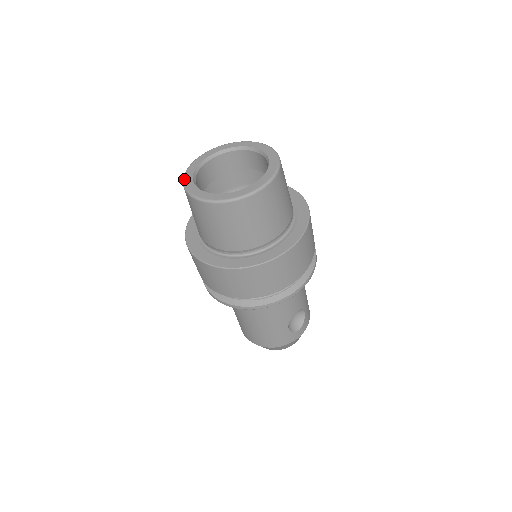
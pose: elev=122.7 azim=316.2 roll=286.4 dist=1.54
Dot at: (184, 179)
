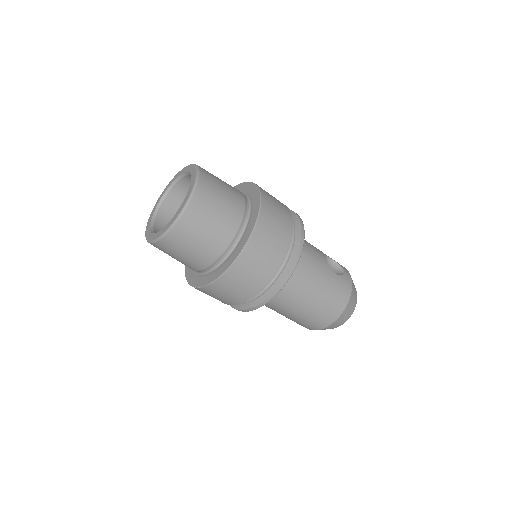
Dot at: (151, 240)
